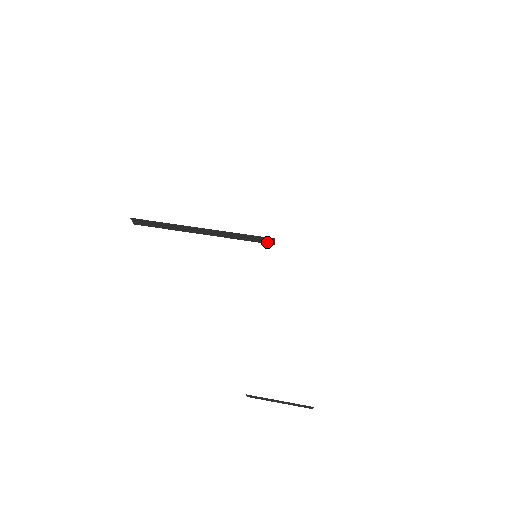
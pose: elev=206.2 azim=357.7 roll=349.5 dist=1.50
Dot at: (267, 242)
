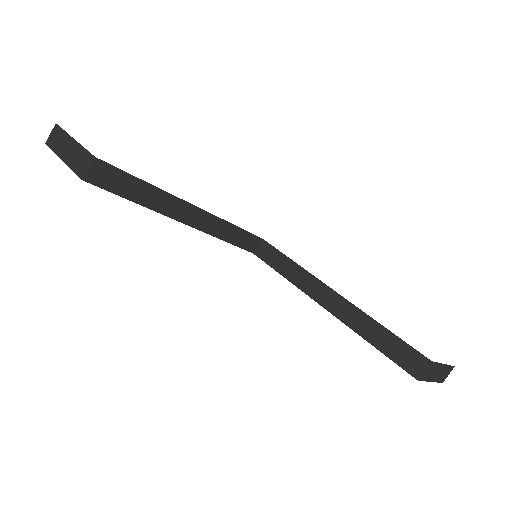
Dot at: (249, 247)
